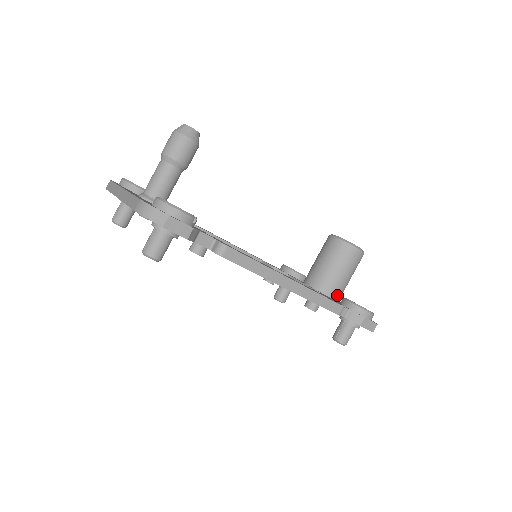
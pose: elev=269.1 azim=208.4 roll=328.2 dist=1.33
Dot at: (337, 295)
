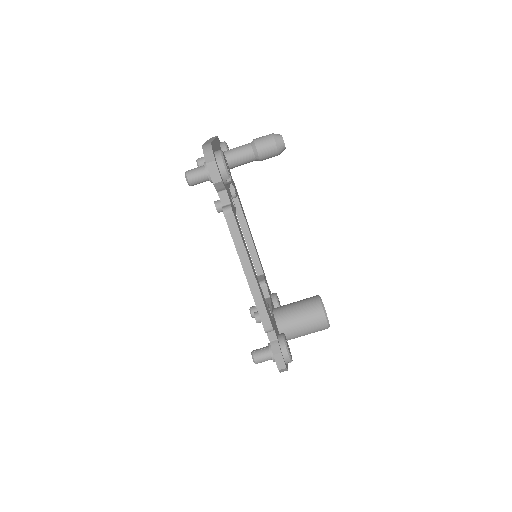
Dot at: (285, 334)
